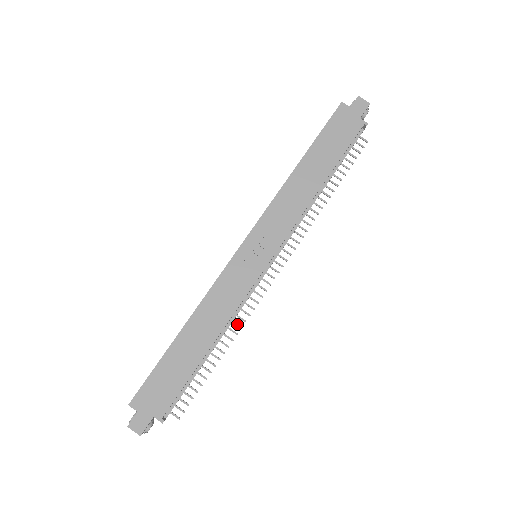
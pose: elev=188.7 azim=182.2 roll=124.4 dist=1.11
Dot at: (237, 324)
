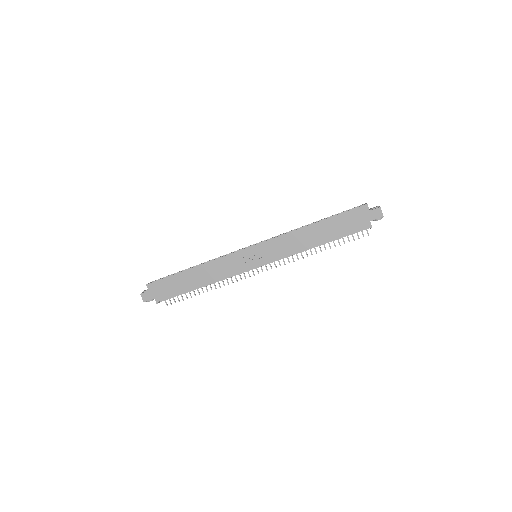
Dot at: occluded
